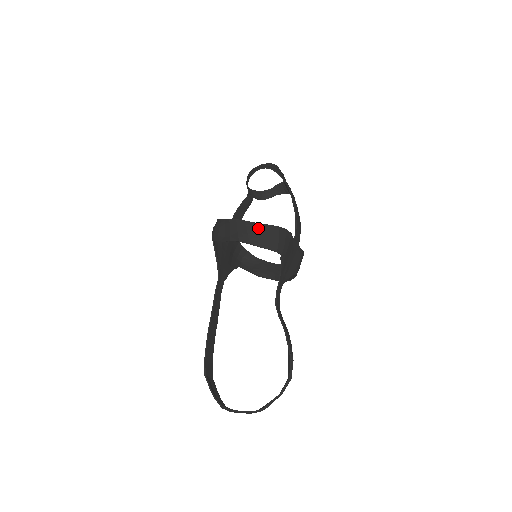
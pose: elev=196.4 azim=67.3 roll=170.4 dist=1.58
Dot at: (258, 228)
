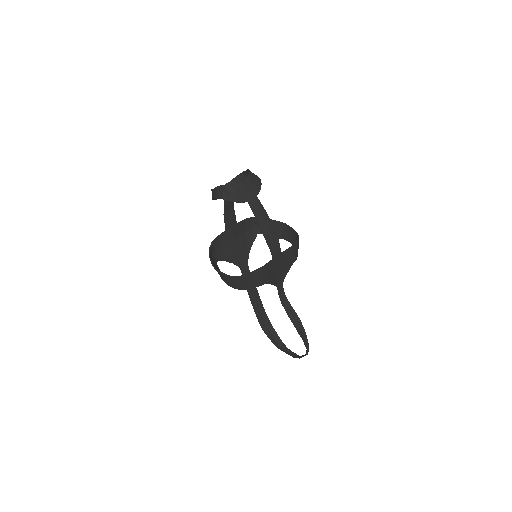
Dot at: (233, 280)
